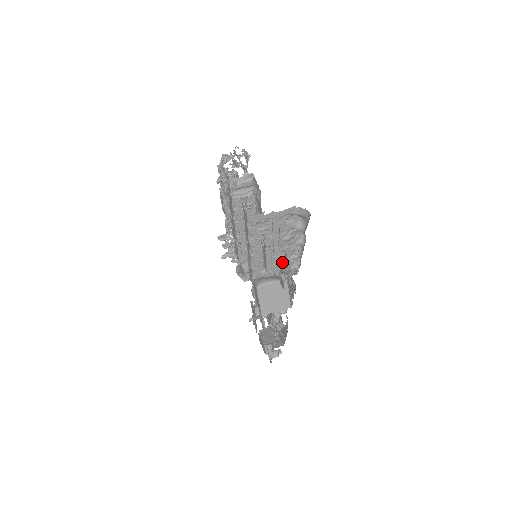
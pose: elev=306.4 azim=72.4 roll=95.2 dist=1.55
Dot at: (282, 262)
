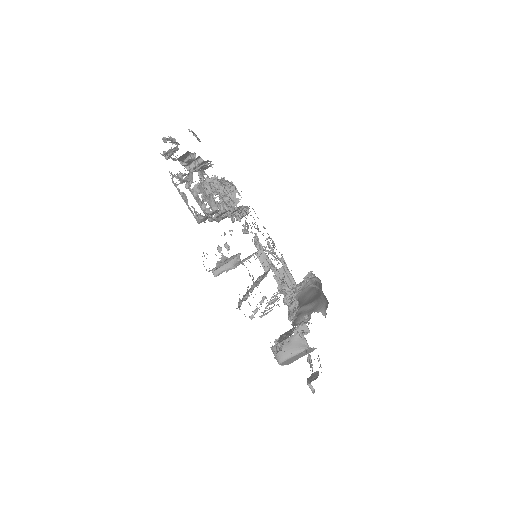
Dot at: (303, 352)
